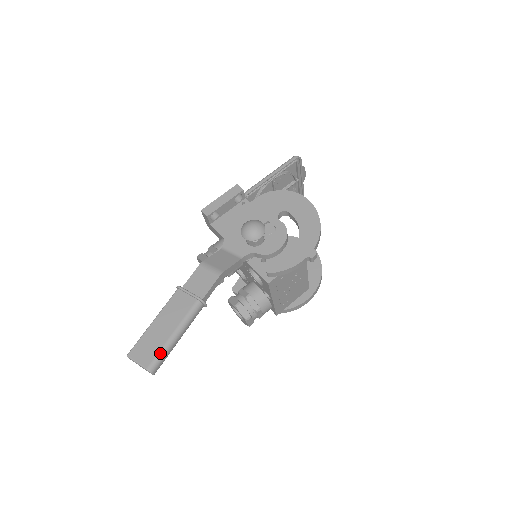
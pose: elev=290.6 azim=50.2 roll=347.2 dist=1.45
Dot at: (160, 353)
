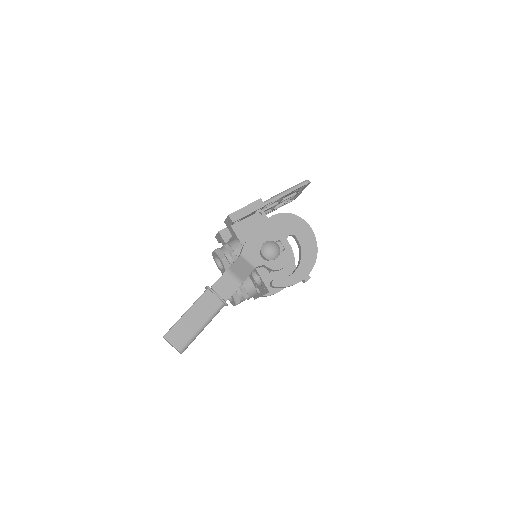
Dot at: (190, 340)
